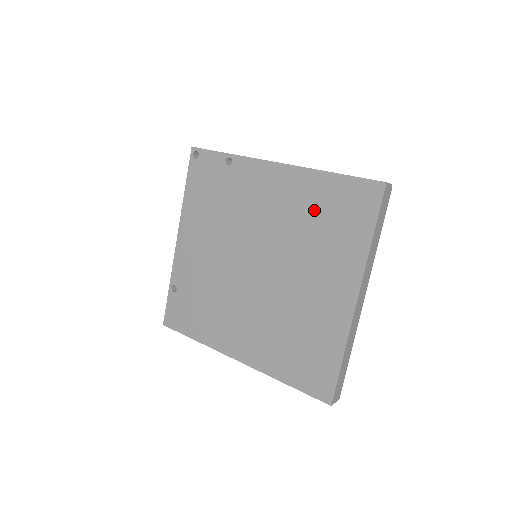
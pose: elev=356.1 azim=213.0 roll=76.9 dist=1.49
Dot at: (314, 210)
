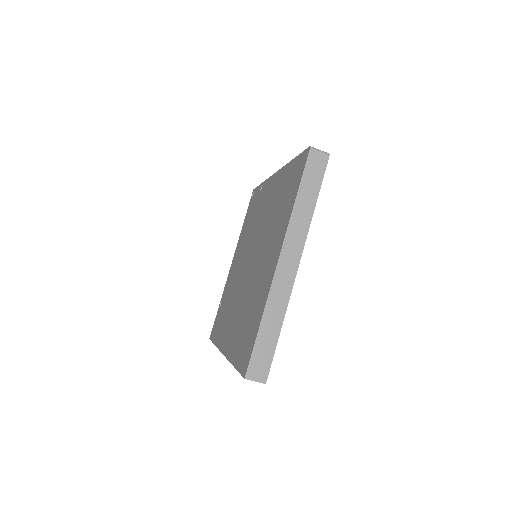
Dot at: (280, 196)
